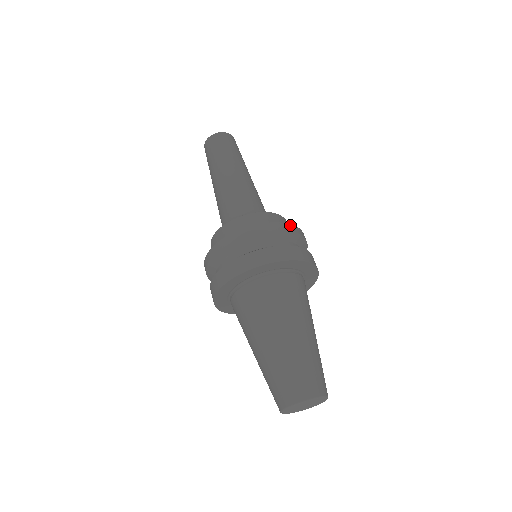
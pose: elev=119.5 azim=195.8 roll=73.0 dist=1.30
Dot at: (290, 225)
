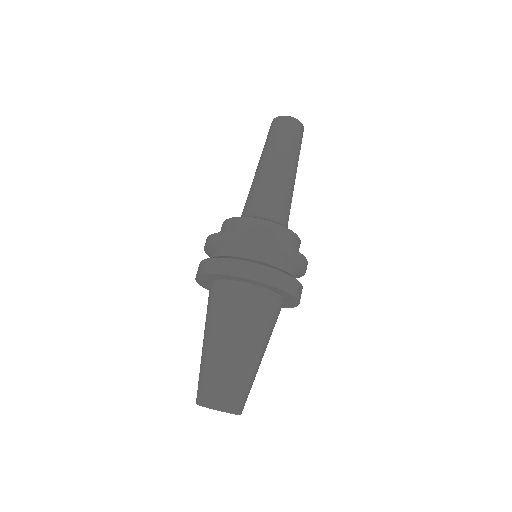
Dot at: (307, 262)
